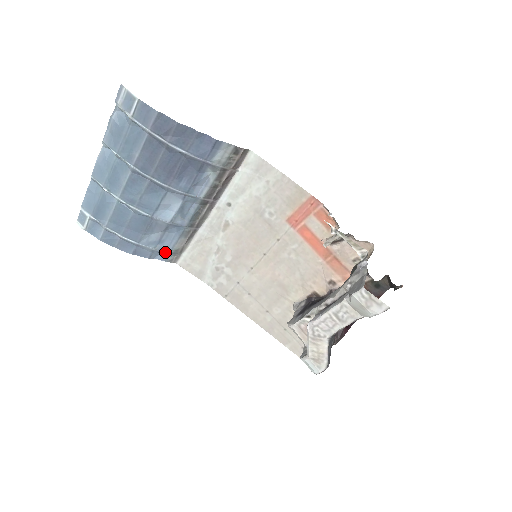
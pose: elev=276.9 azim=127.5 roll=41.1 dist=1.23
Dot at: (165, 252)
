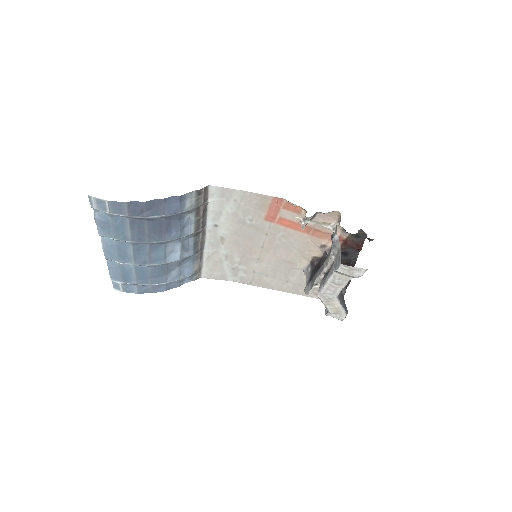
Dot at: (188, 276)
